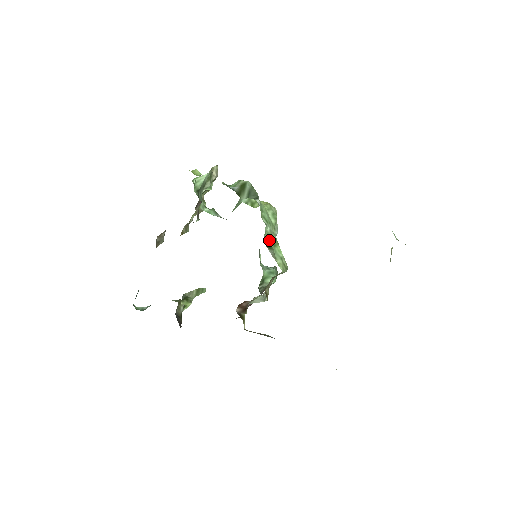
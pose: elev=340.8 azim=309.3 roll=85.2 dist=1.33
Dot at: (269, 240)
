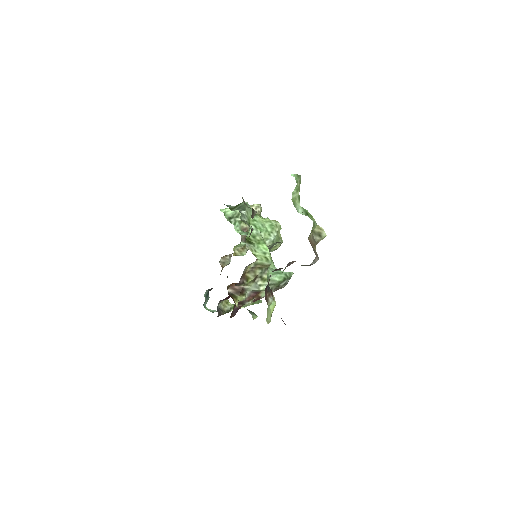
Dot at: (253, 239)
